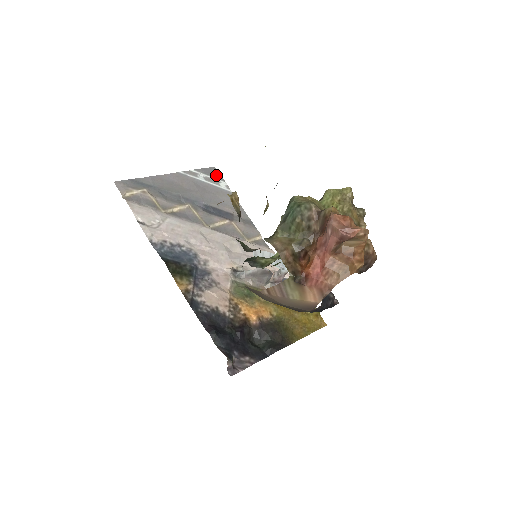
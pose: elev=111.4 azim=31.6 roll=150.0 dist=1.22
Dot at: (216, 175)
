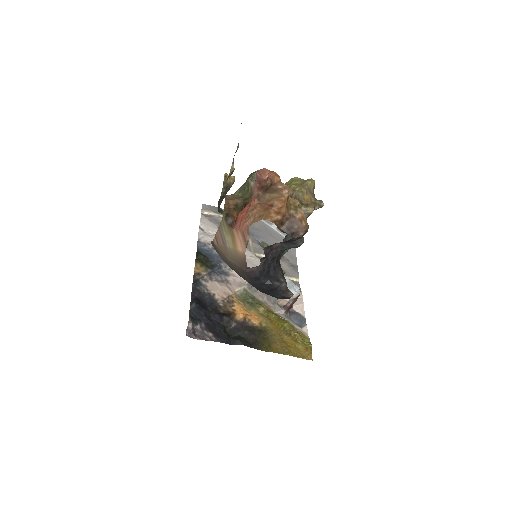
Dot at: occluded
